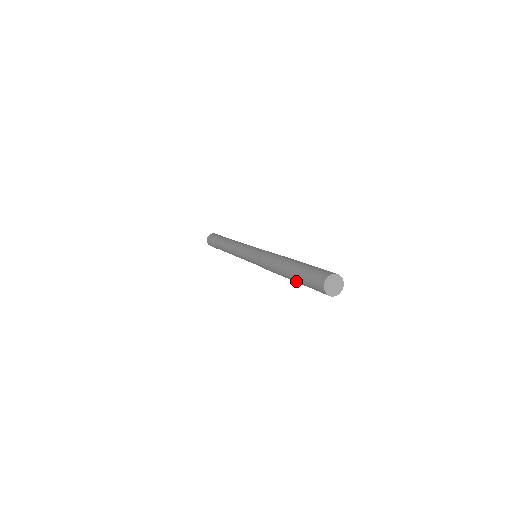
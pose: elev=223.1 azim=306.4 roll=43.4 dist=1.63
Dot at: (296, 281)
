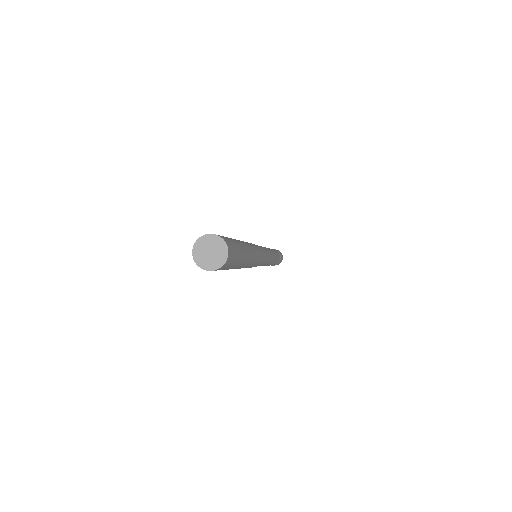
Dot at: occluded
